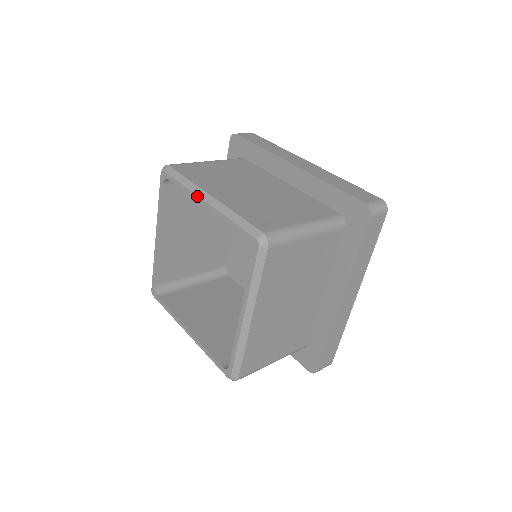
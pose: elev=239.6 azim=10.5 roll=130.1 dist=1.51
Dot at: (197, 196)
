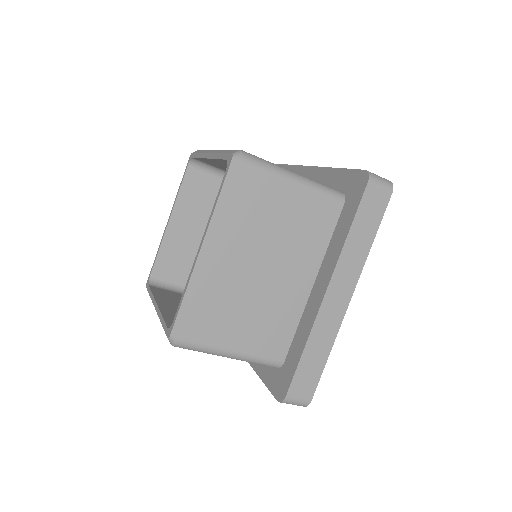
Dot at: (205, 153)
